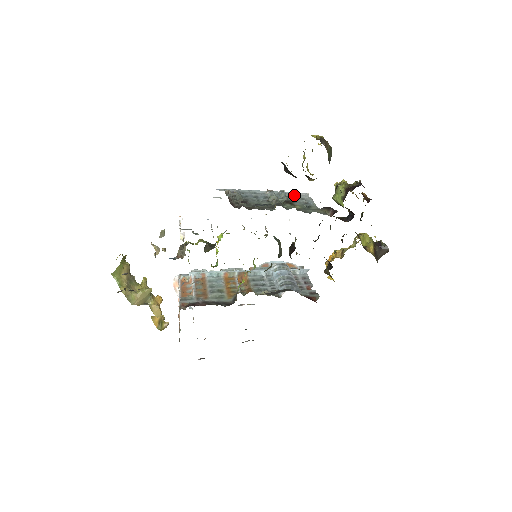
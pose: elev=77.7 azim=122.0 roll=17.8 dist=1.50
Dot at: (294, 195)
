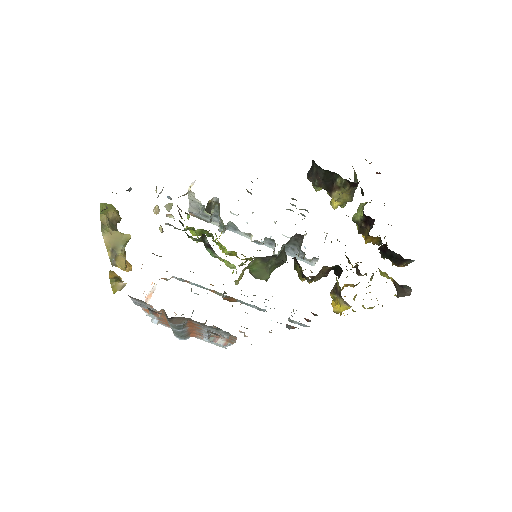
Dot at: occluded
